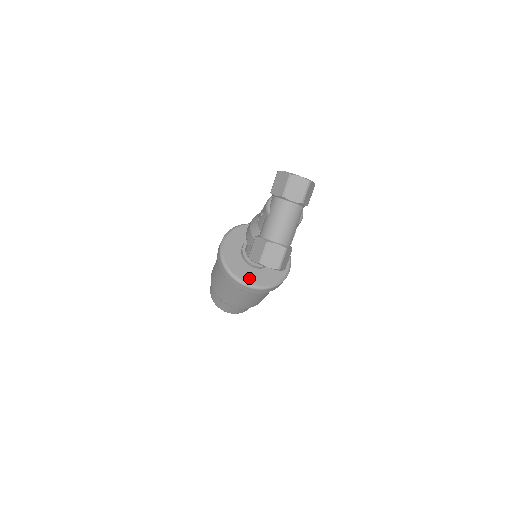
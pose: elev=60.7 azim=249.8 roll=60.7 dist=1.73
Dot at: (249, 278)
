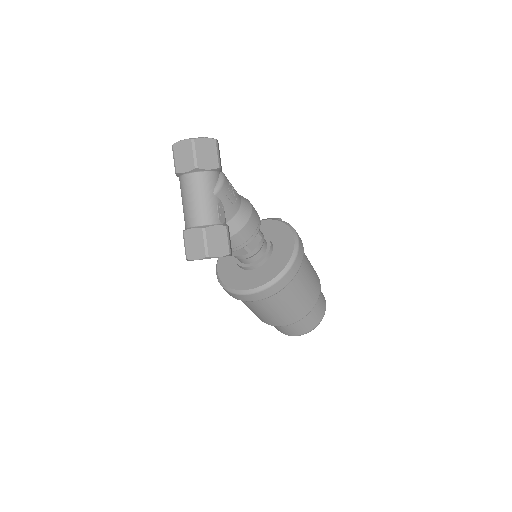
Dot at: (243, 284)
